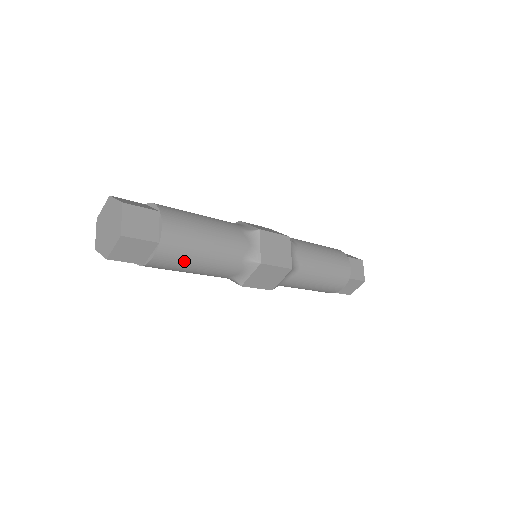
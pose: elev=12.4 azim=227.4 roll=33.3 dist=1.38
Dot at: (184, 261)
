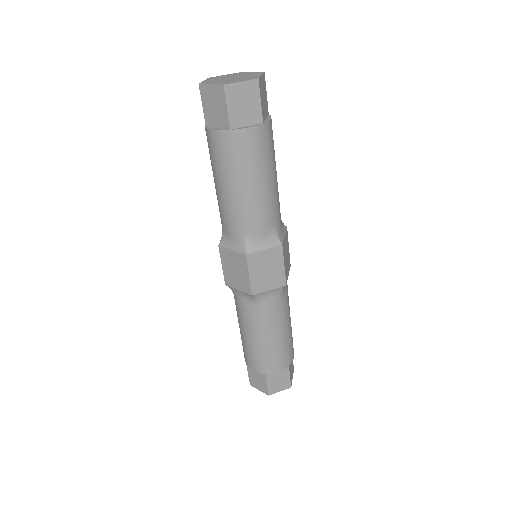
Dot at: (274, 154)
